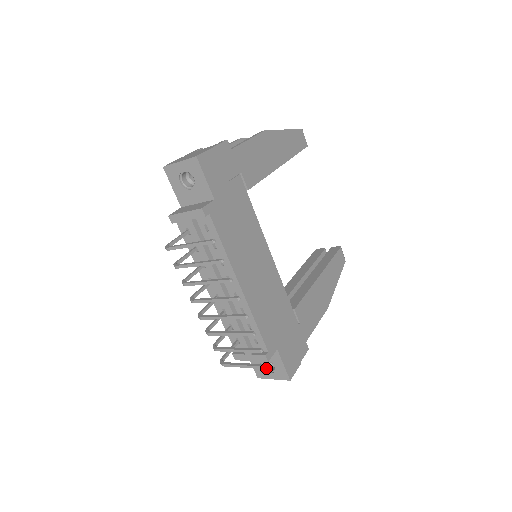
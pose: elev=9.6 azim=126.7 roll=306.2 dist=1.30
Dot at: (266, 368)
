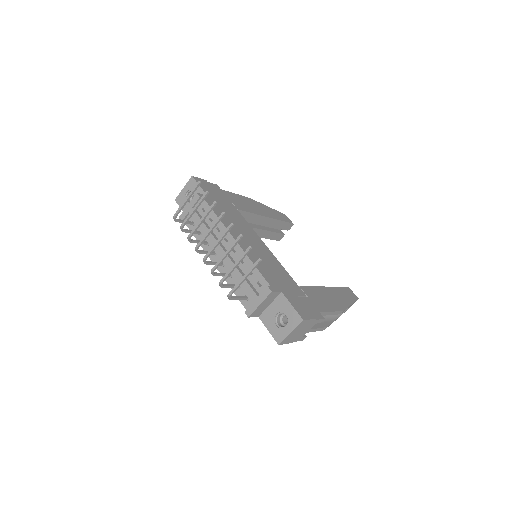
Dot at: (258, 261)
